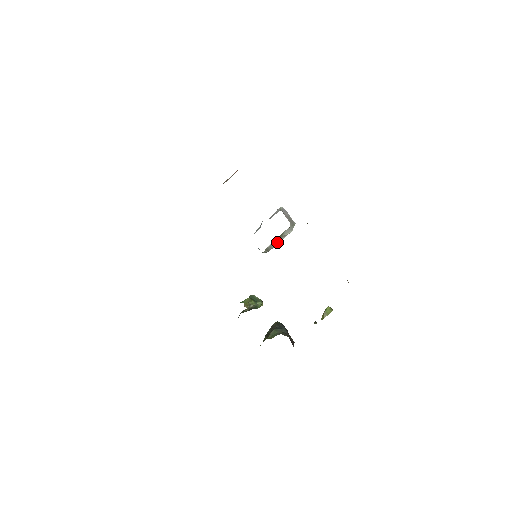
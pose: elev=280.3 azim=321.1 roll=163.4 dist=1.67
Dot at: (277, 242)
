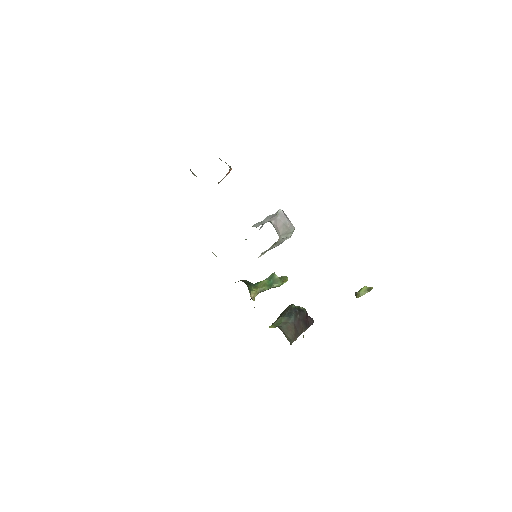
Dot at: (278, 243)
